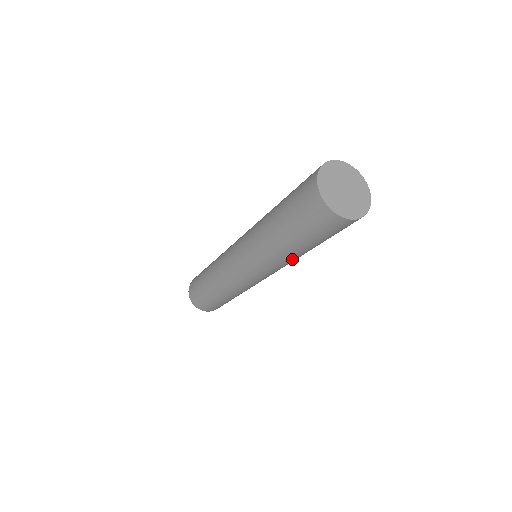
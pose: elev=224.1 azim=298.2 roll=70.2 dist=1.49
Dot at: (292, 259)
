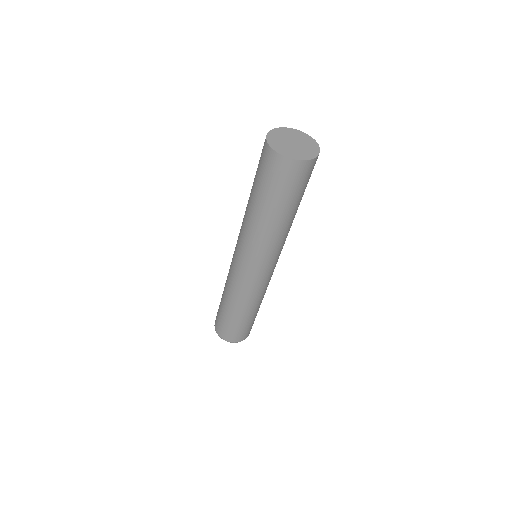
Dot at: (276, 234)
